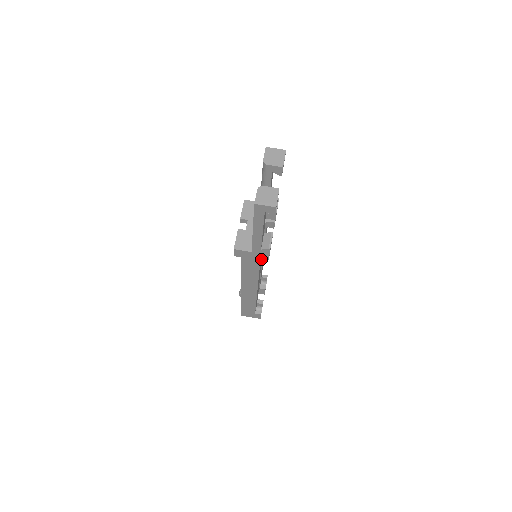
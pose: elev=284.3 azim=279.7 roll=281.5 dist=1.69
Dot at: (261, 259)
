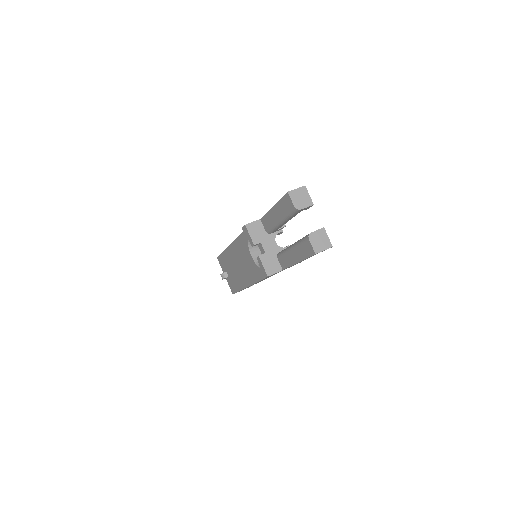
Dot at: occluded
